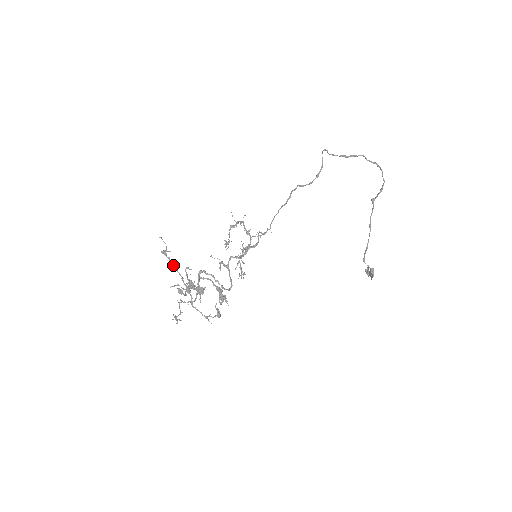
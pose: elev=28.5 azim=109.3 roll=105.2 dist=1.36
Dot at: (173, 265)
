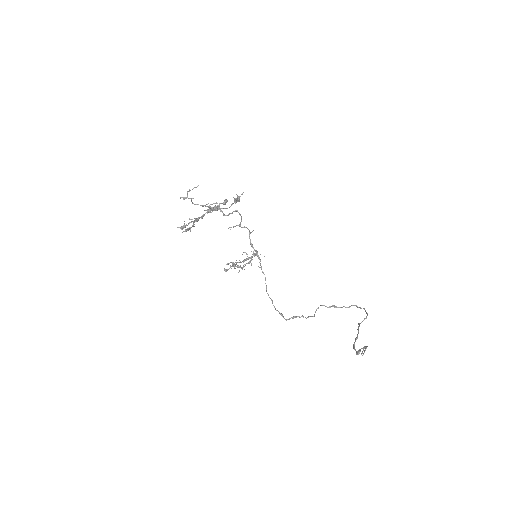
Dot at: occluded
